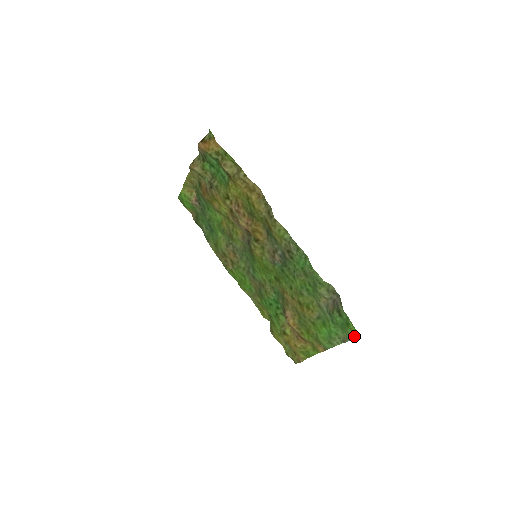
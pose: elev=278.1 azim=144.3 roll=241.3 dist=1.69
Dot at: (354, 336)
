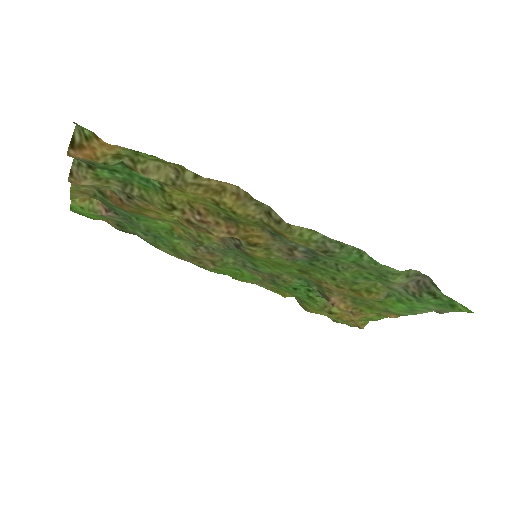
Dot at: occluded
